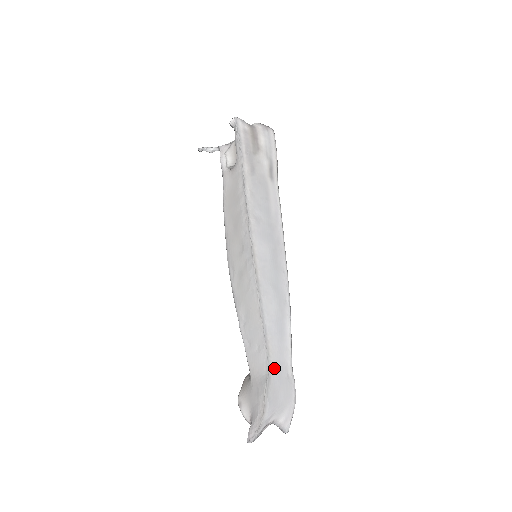
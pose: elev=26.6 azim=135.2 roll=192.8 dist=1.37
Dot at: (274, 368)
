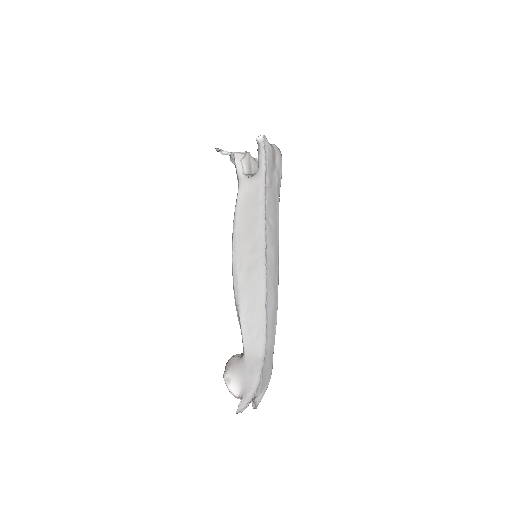
Dot at: (268, 352)
